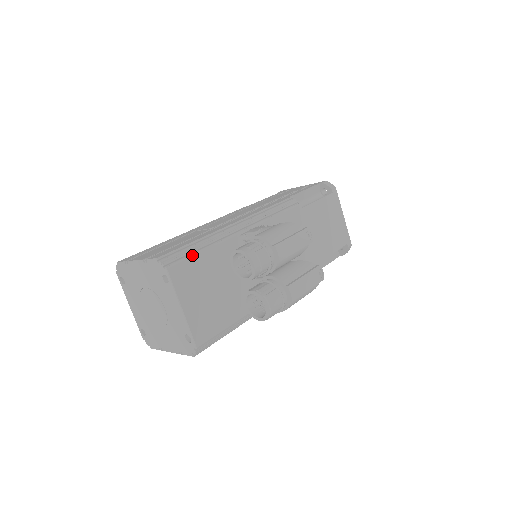
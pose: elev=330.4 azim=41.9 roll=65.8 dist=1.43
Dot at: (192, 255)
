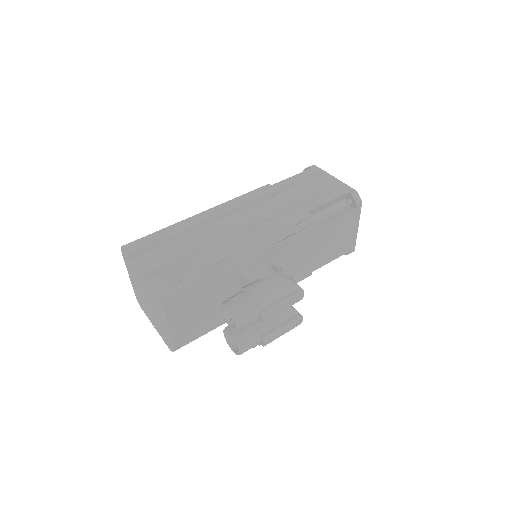
Dot at: (188, 288)
